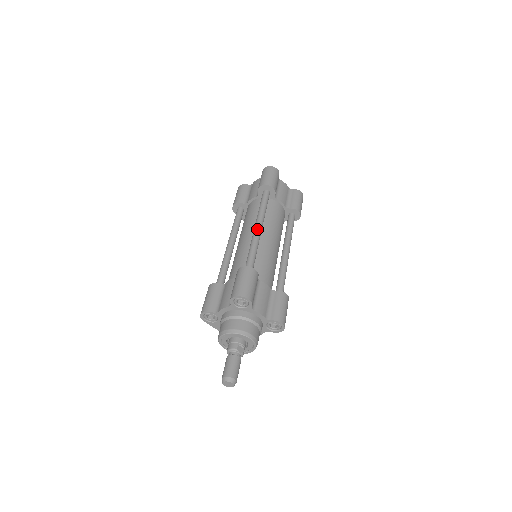
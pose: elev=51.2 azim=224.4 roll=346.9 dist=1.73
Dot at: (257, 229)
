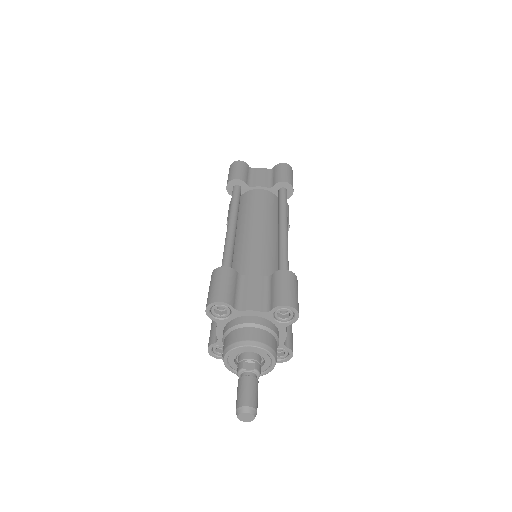
Dot at: (228, 227)
